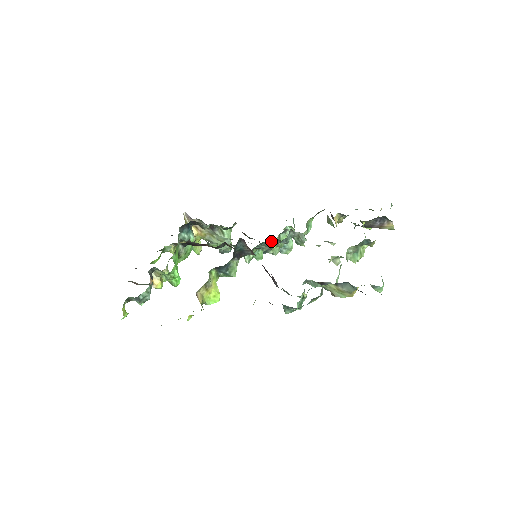
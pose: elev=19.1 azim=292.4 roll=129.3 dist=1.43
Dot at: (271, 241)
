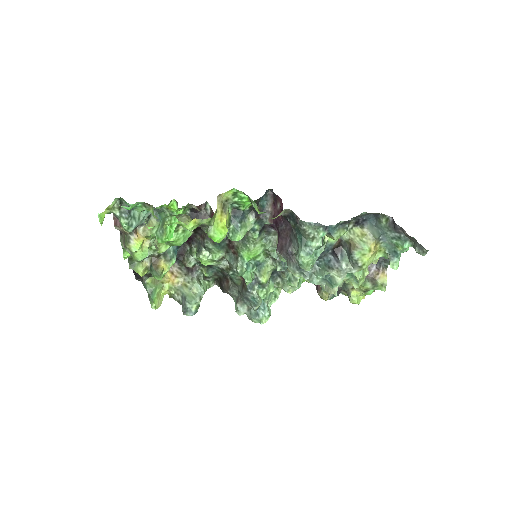
Dot at: (265, 269)
